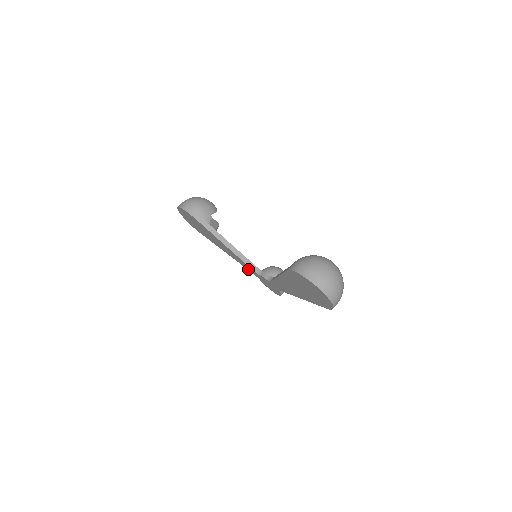
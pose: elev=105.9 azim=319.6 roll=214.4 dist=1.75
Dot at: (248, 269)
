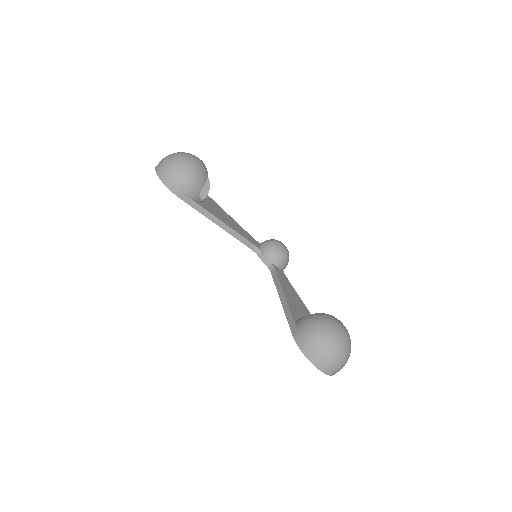
Dot at: occluded
